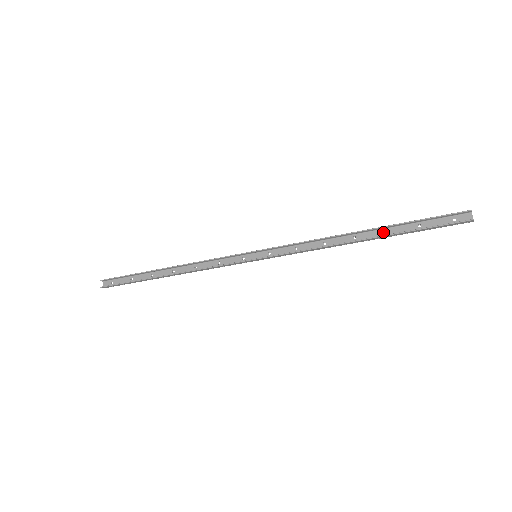
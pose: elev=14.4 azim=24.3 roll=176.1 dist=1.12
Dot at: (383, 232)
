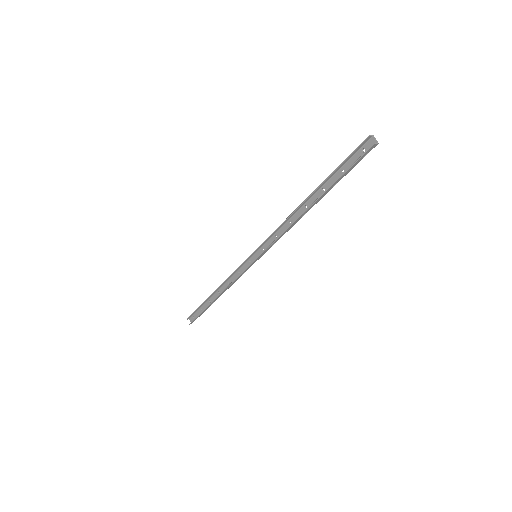
Dot at: (321, 191)
